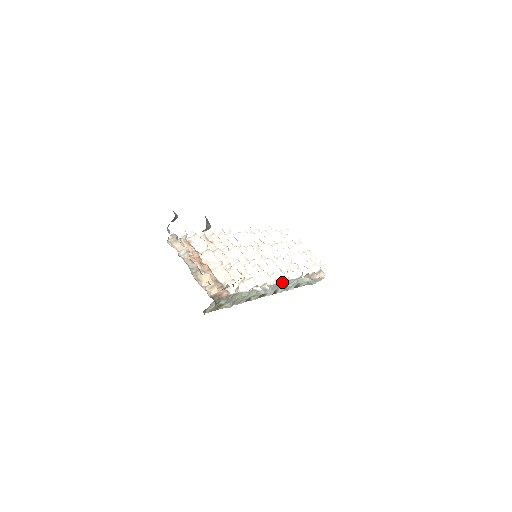
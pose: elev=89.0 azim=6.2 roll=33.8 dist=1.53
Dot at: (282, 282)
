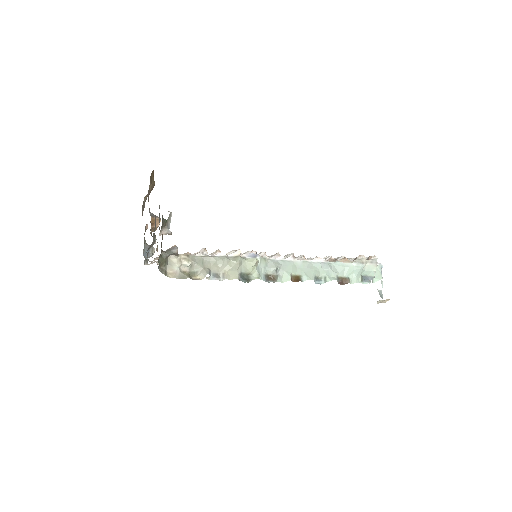
Dot at: (295, 262)
